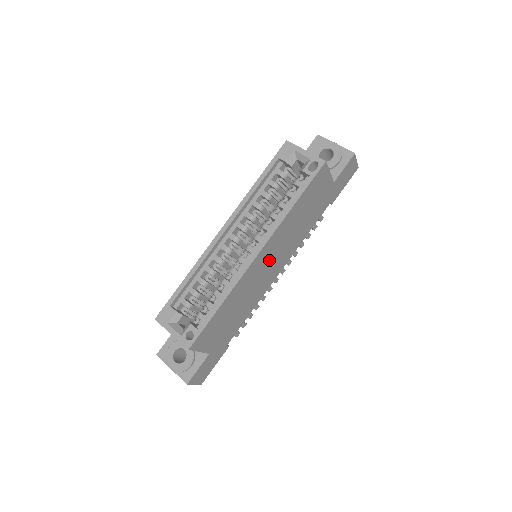
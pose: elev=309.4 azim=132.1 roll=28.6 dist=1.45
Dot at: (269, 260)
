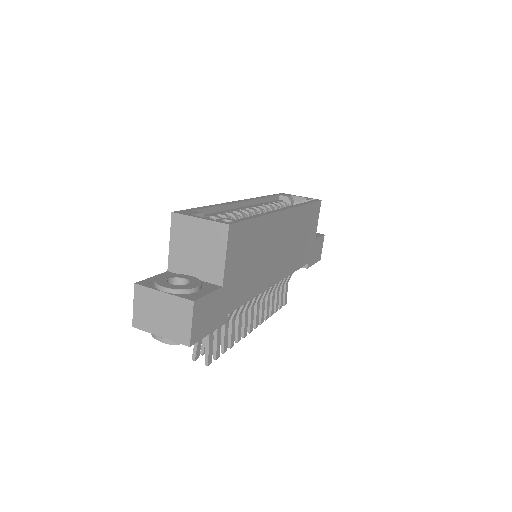
Dot at: (283, 240)
